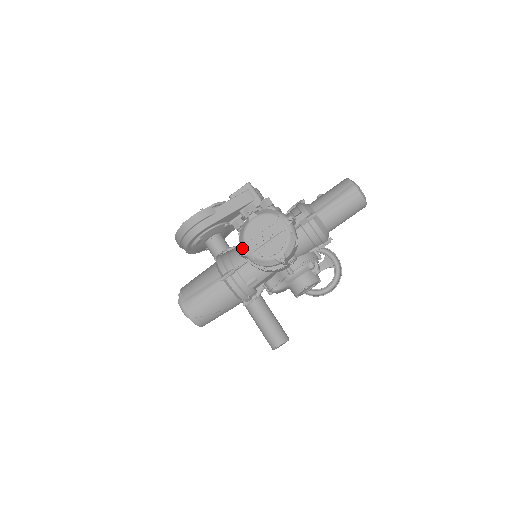
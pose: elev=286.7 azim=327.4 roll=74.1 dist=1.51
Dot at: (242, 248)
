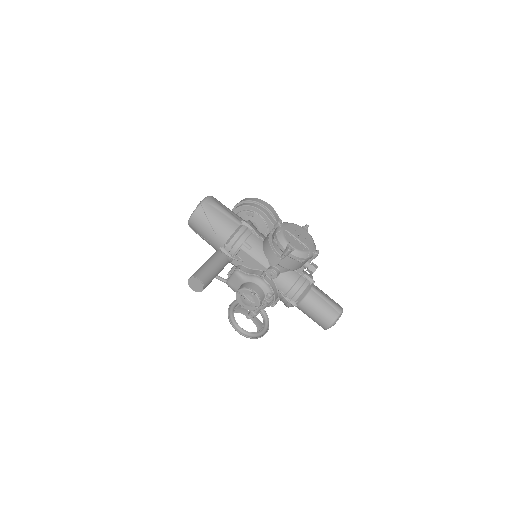
Dot at: (283, 223)
